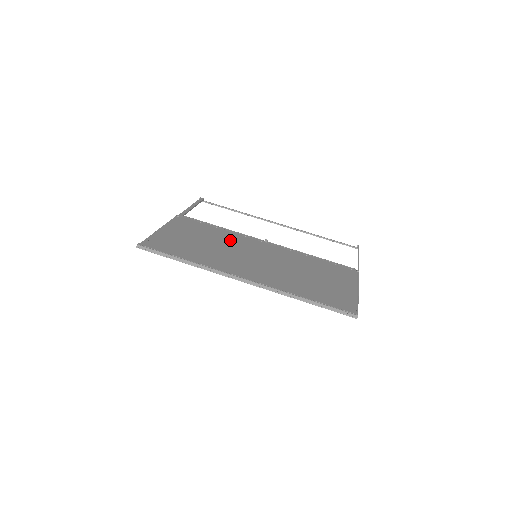
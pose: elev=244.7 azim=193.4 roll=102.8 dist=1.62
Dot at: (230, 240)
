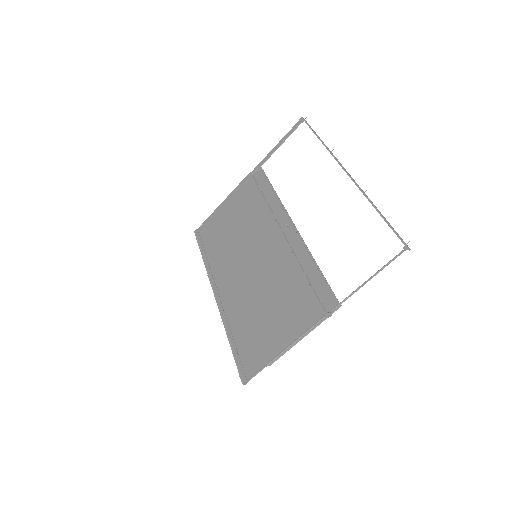
Dot at: (254, 225)
